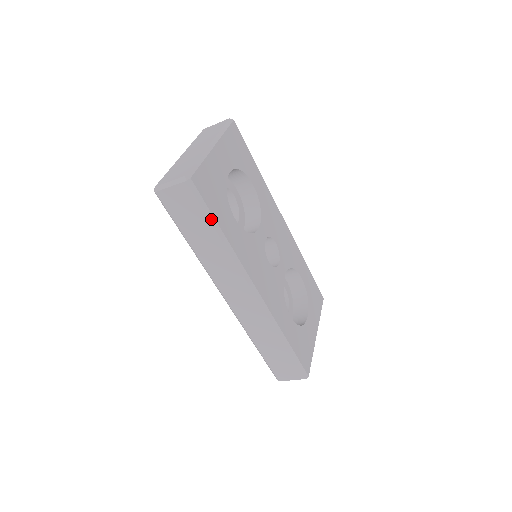
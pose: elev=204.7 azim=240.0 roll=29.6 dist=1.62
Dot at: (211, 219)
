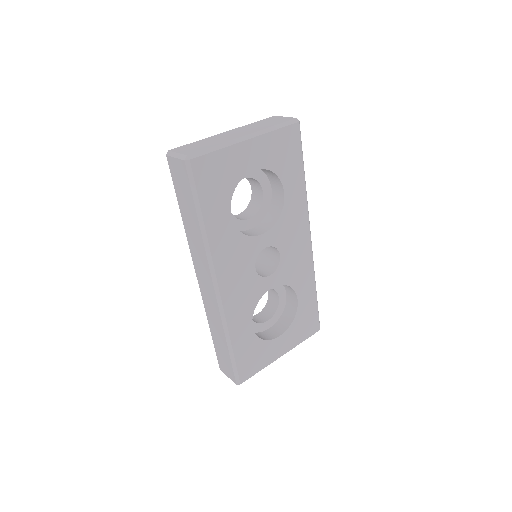
Dot at: (197, 204)
